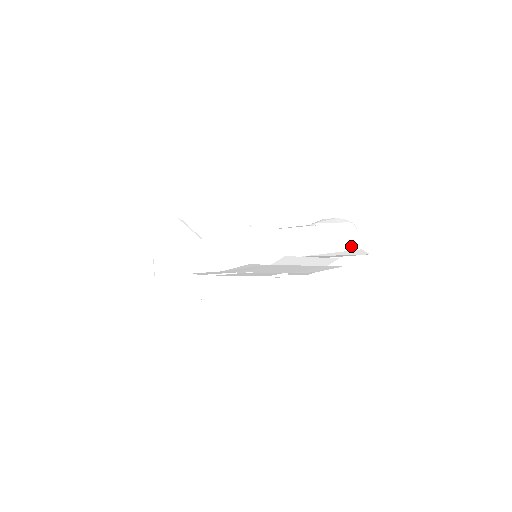
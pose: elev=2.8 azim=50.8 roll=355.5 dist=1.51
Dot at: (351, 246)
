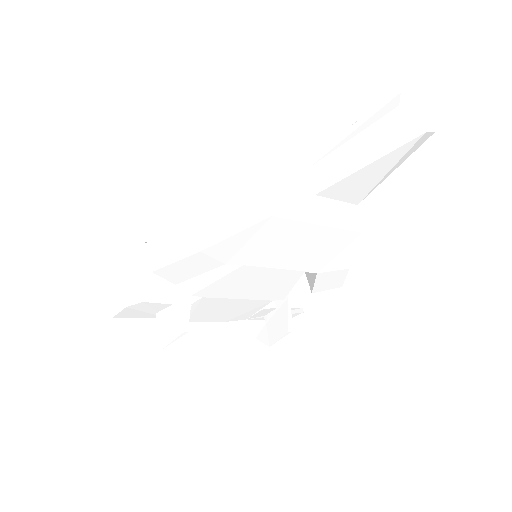
Dot at: (390, 126)
